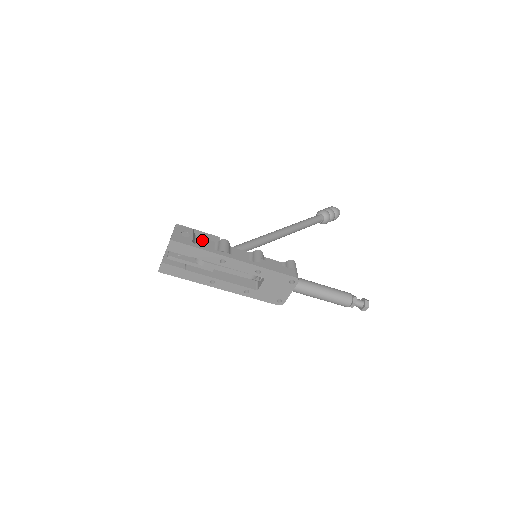
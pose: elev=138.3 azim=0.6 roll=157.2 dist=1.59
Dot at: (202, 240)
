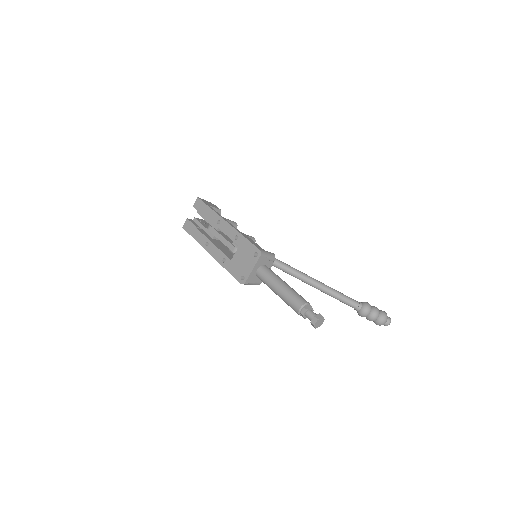
Dot at: occluded
